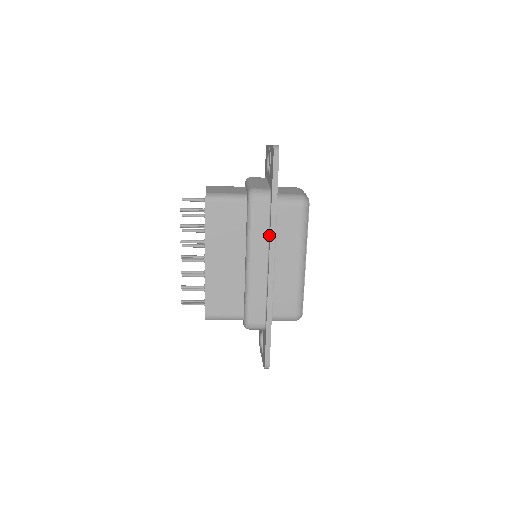
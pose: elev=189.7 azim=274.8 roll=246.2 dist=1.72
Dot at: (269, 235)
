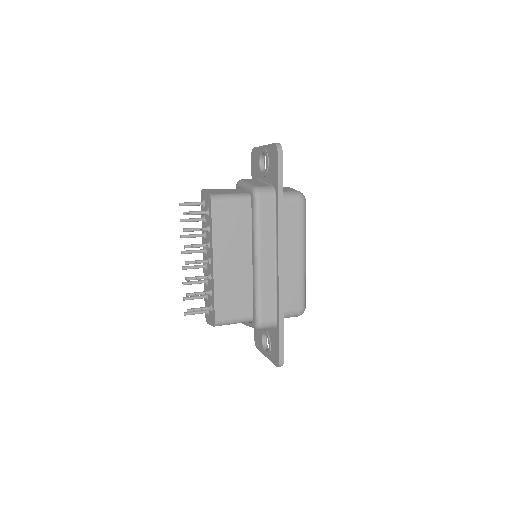
Dot at: (276, 231)
